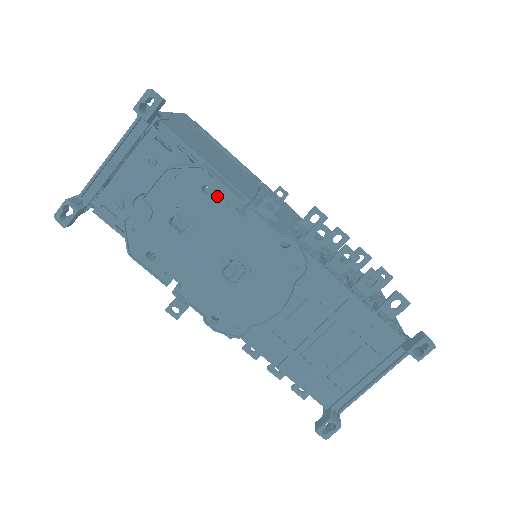
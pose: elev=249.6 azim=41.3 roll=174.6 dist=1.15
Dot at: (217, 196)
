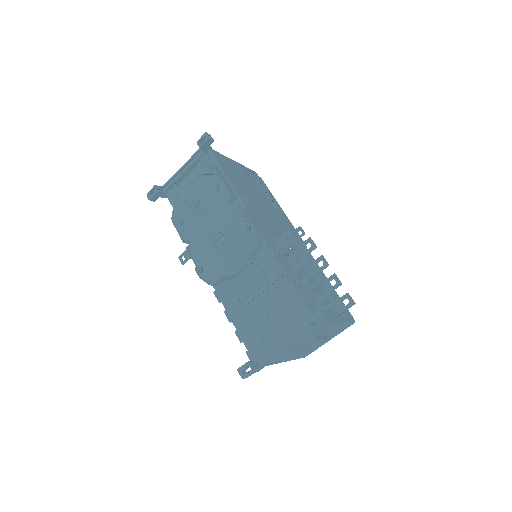
Dot at: (221, 192)
